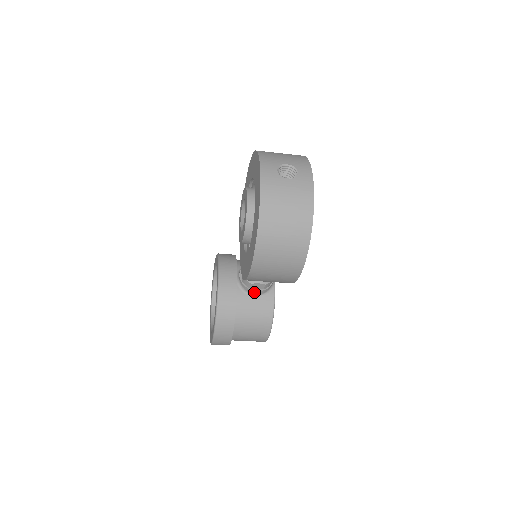
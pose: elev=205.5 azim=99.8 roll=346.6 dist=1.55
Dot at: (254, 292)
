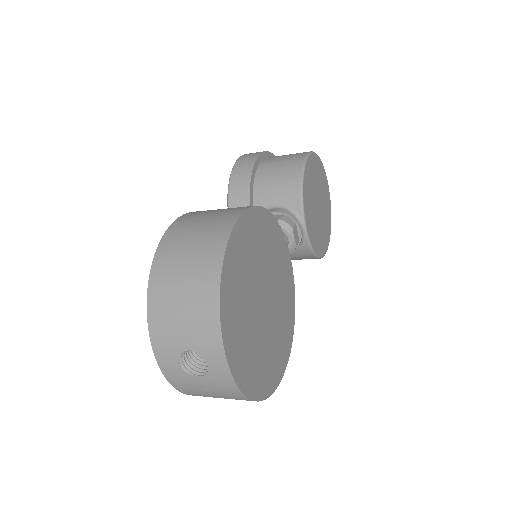
Dot at: occluded
